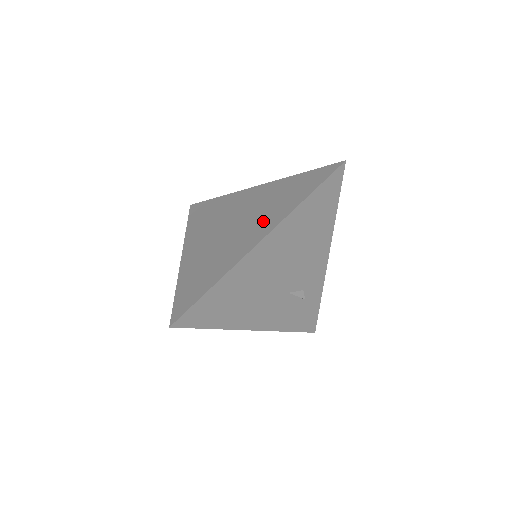
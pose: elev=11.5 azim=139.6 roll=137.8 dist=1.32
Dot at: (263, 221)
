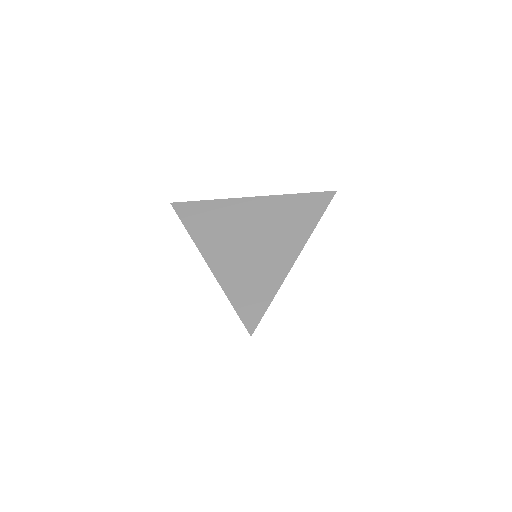
Dot at: (287, 239)
